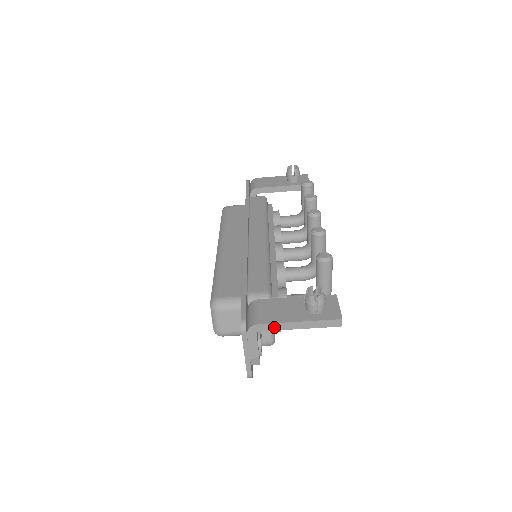
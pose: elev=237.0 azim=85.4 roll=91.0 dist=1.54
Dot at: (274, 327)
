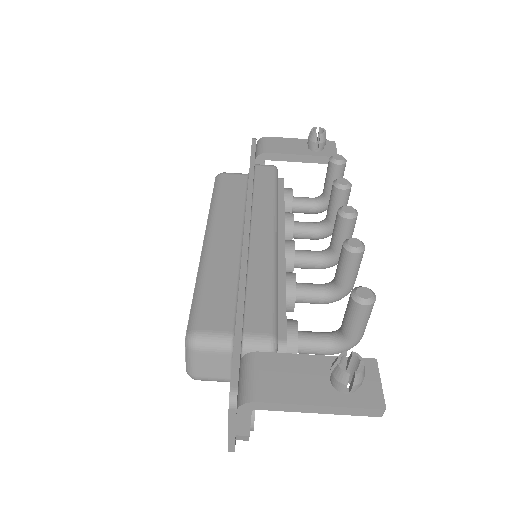
Dot at: (280, 407)
